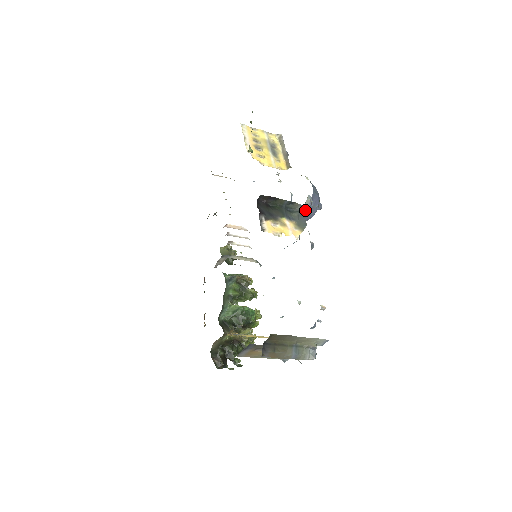
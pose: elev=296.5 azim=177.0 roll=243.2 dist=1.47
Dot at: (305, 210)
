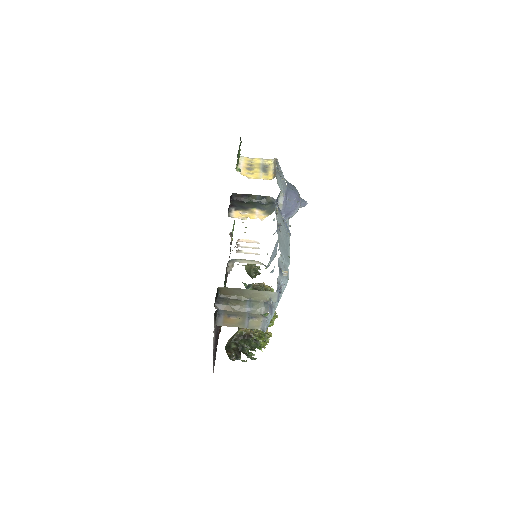
Dot at: (280, 203)
